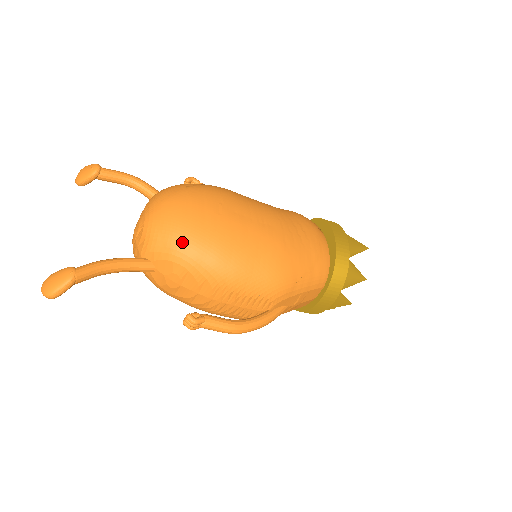
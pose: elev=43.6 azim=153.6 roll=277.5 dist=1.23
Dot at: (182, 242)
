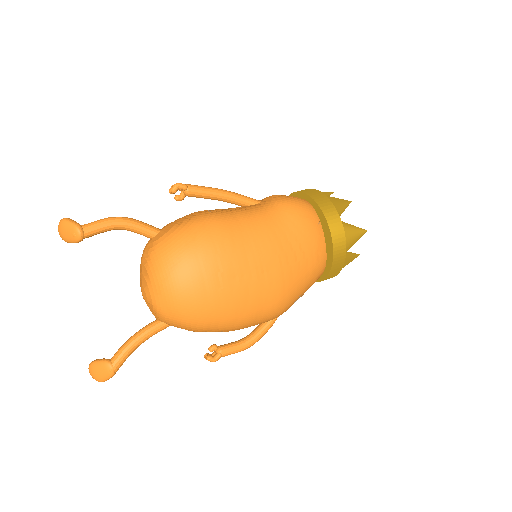
Dot at: (192, 323)
